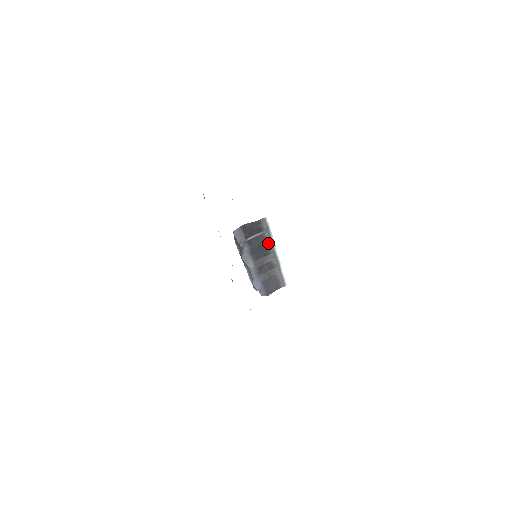
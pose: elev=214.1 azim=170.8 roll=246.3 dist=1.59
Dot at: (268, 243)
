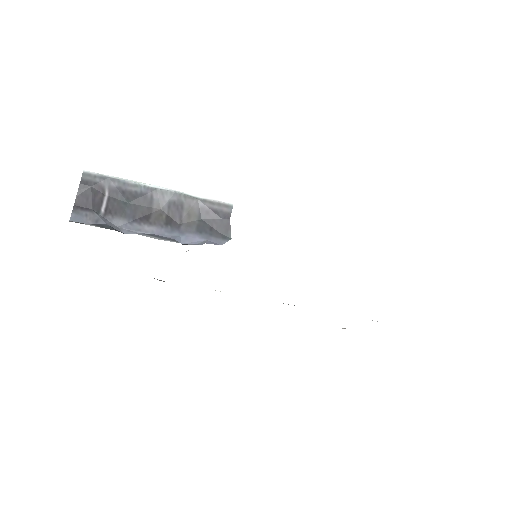
Dot at: (131, 190)
